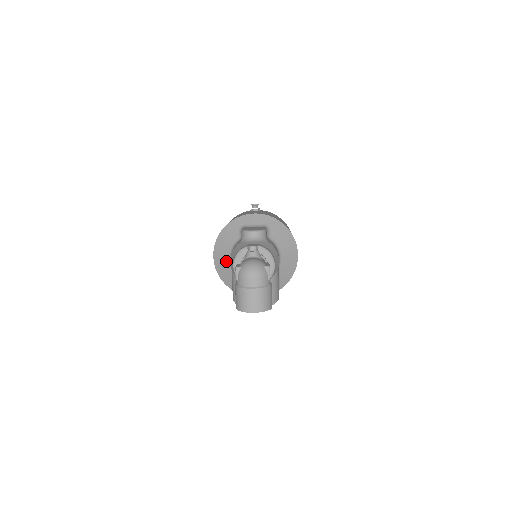
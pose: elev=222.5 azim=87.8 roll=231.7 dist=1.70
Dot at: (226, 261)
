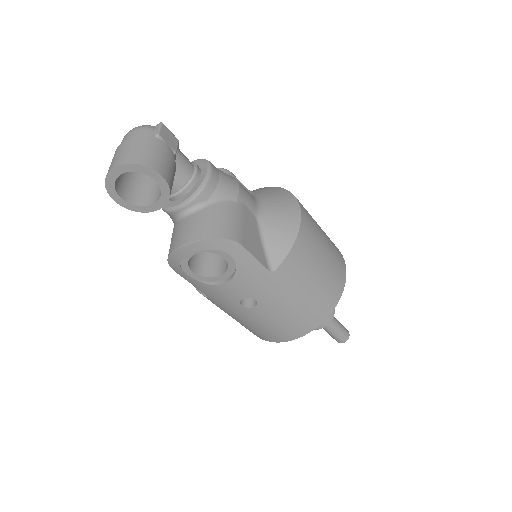
Dot at: occluded
